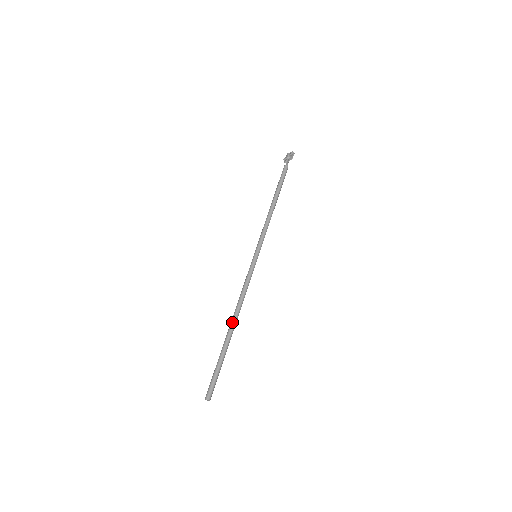
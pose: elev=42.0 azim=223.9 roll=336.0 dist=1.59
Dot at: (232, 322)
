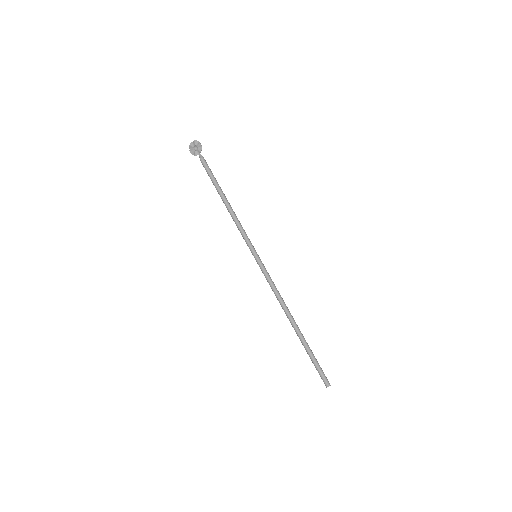
Dot at: (292, 321)
